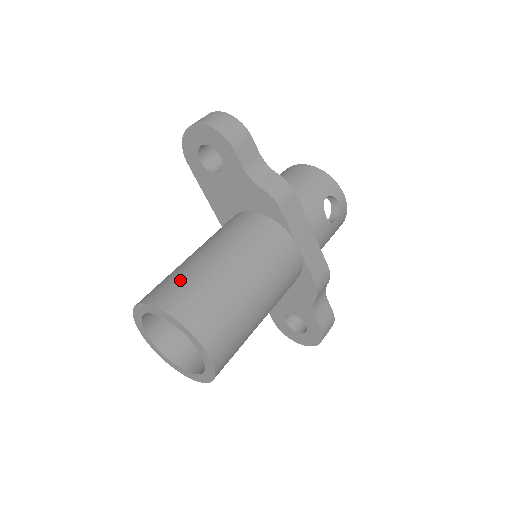
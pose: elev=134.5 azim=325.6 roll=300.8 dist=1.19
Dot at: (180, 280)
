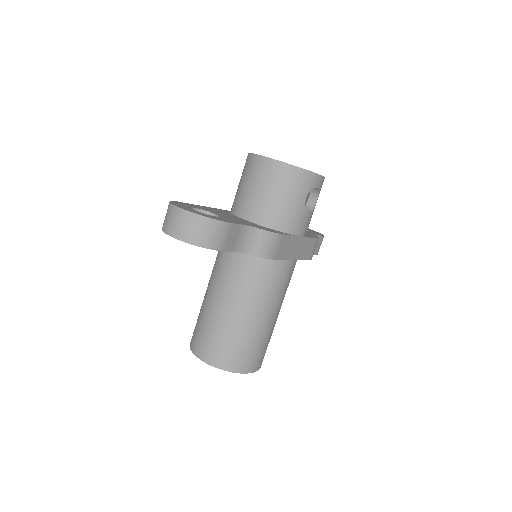
Dot at: (219, 340)
